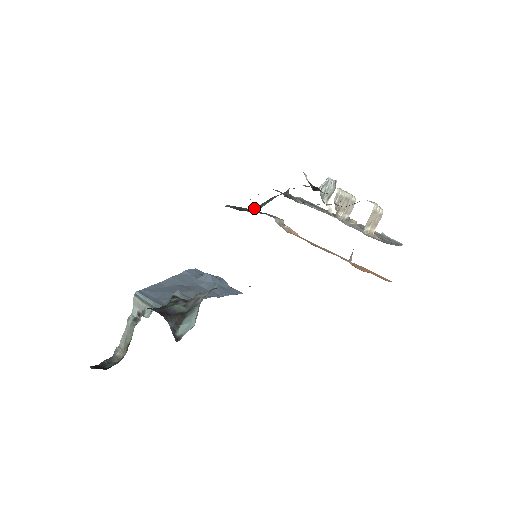
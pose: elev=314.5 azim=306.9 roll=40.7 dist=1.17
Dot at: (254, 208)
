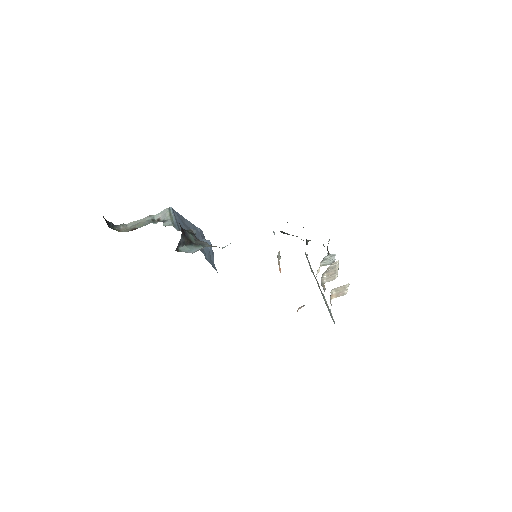
Dot at: occluded
